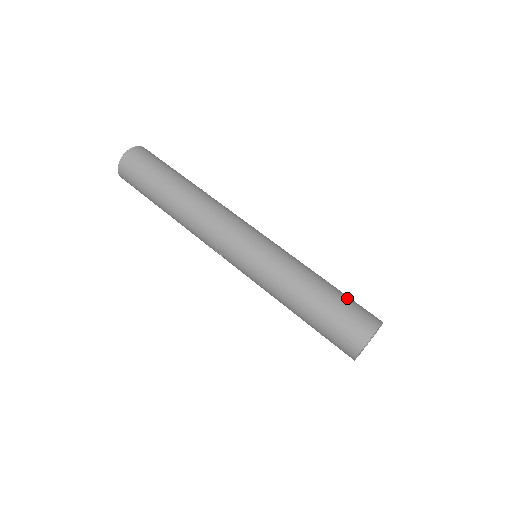
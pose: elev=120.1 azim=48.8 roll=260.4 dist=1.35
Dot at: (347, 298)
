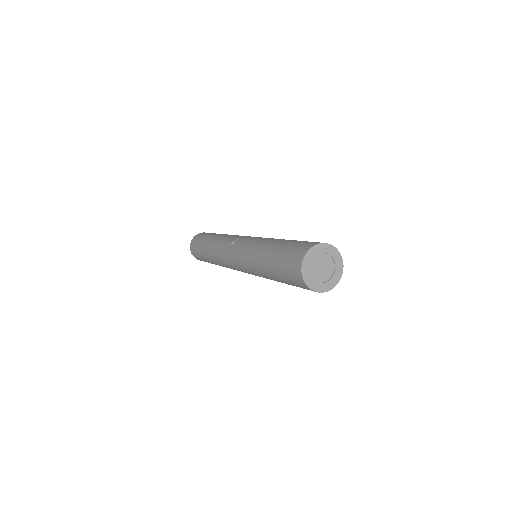
Dot at: occluded
